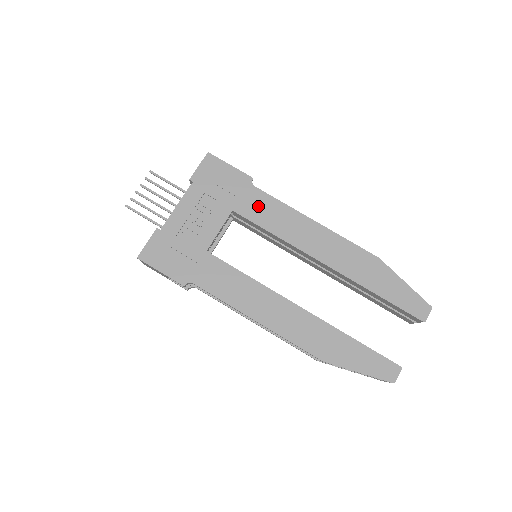
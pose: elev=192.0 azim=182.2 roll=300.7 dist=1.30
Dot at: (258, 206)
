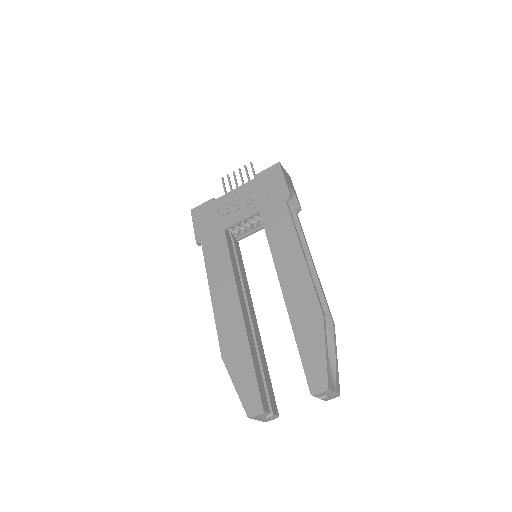
Dot at: (277, 218)
